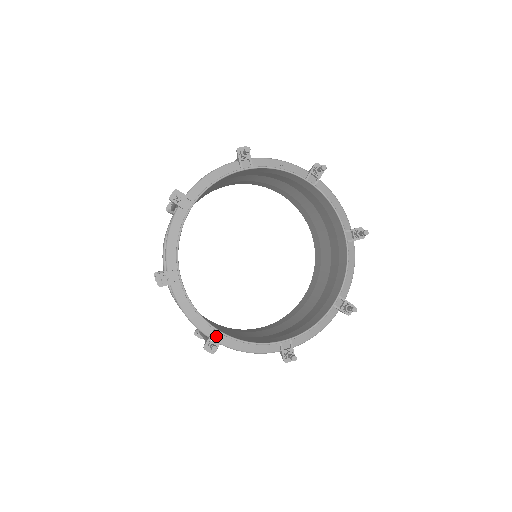
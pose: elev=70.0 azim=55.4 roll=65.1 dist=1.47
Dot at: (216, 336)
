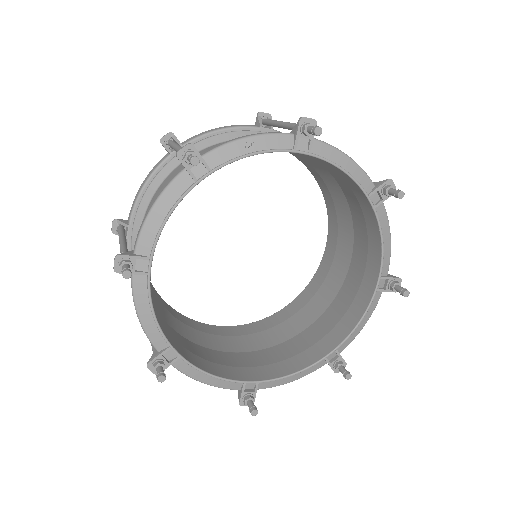
Dot at: (248, 386)
